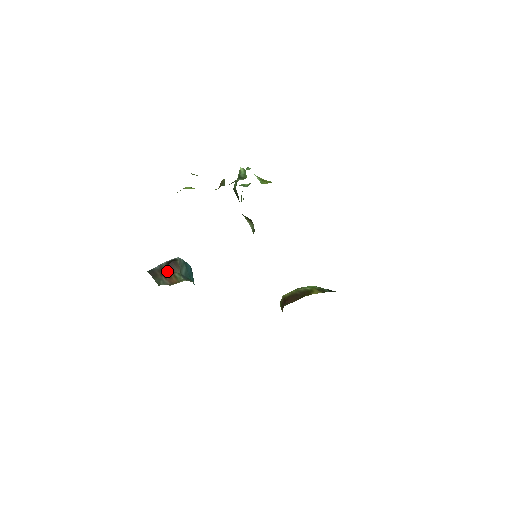
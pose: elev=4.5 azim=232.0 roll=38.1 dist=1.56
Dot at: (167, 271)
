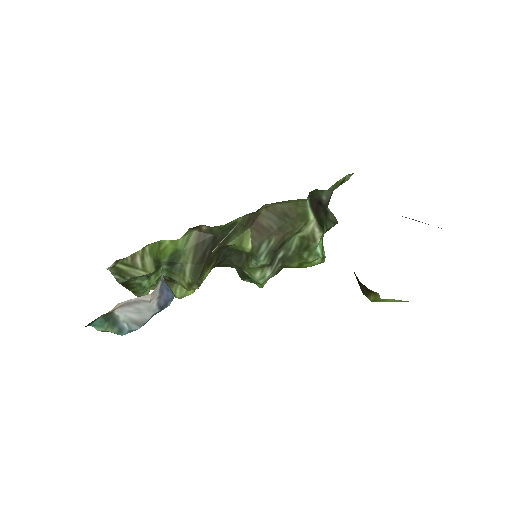
Dot at: occluded
